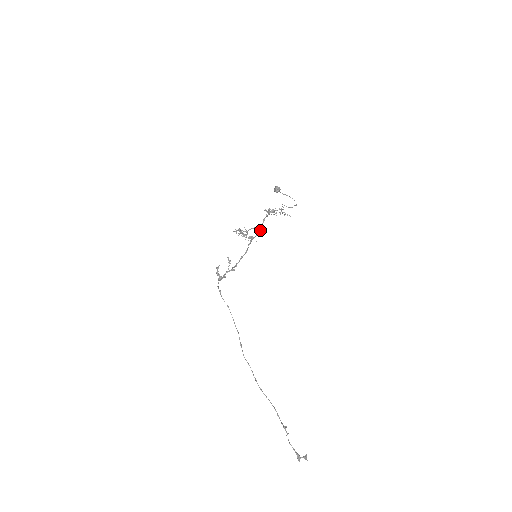
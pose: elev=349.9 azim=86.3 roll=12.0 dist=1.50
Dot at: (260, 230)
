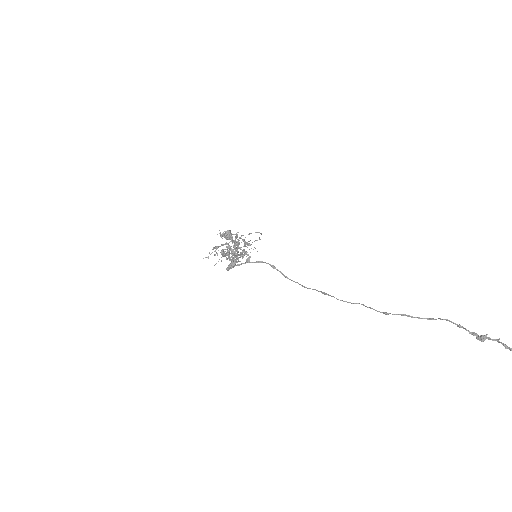
Dot at: (237, 251)
